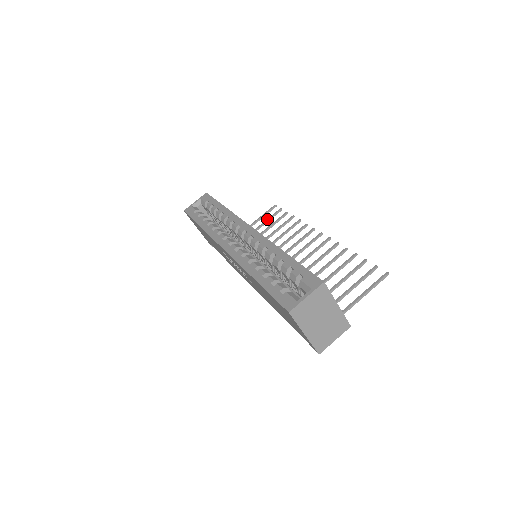
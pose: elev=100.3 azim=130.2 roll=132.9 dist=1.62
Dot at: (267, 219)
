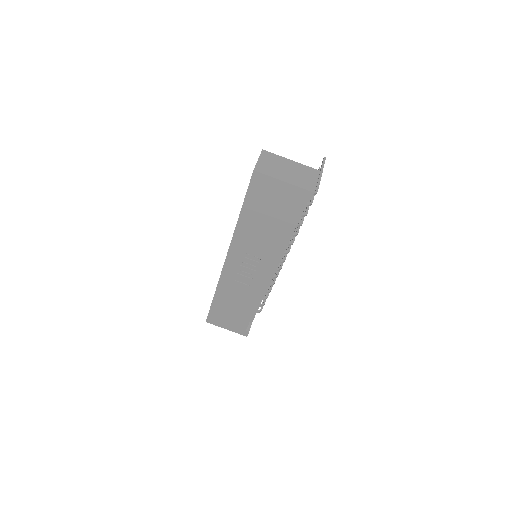
Dot at: occluded
